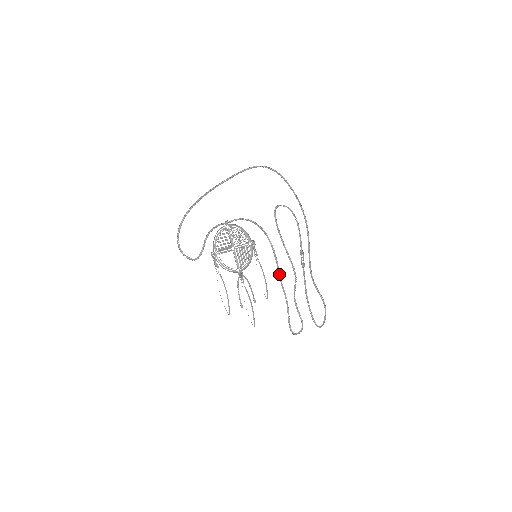
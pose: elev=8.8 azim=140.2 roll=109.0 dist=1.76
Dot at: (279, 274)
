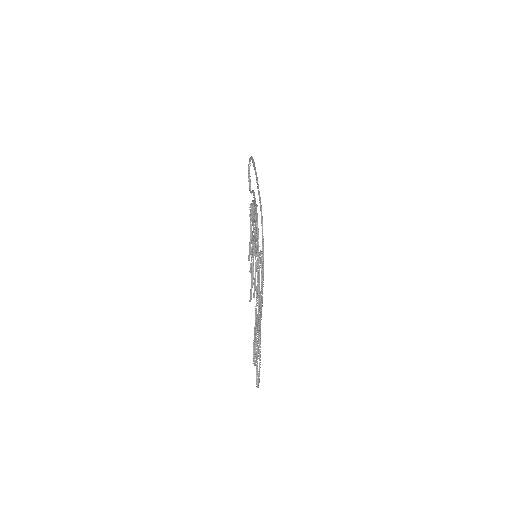
Dot at: (256, 294)
